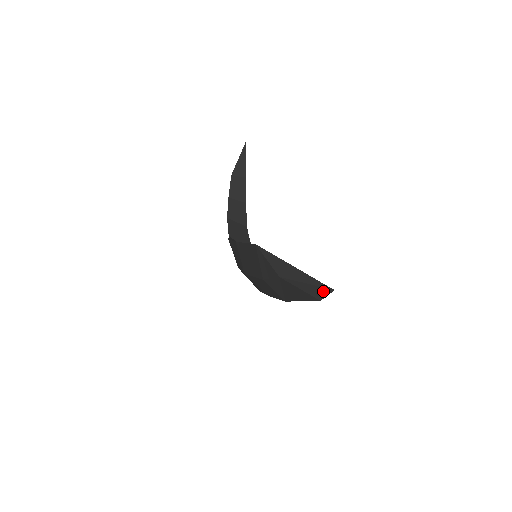
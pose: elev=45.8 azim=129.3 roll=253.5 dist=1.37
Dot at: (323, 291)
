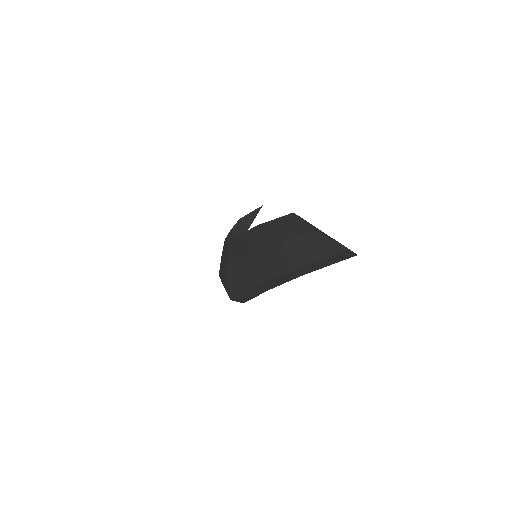
Dot at: occluded
